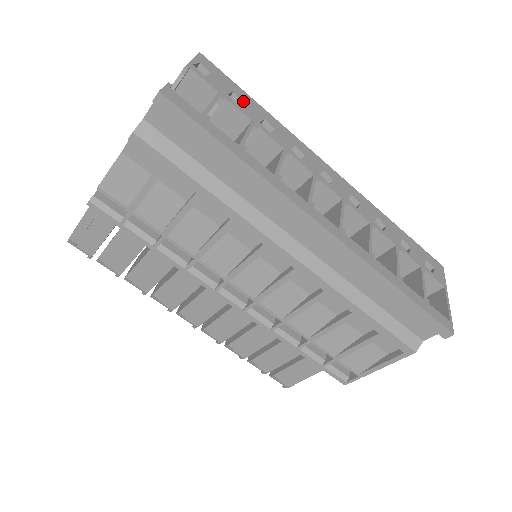
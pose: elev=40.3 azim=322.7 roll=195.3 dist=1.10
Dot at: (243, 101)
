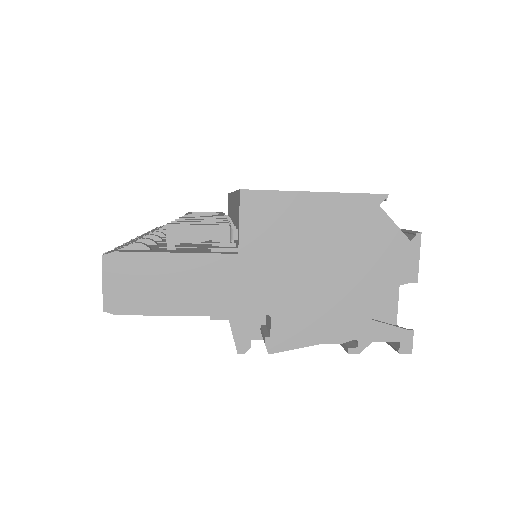
Dot at: occluded
